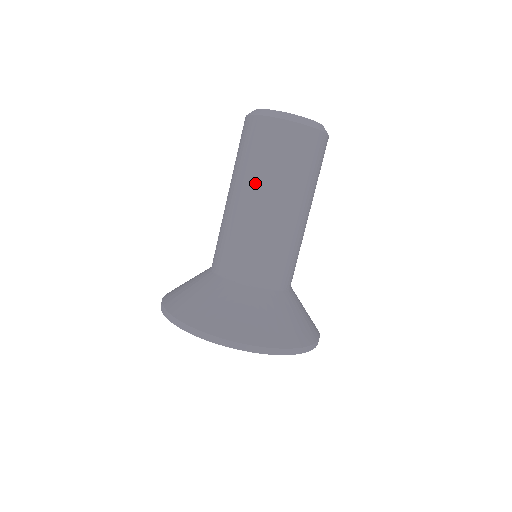
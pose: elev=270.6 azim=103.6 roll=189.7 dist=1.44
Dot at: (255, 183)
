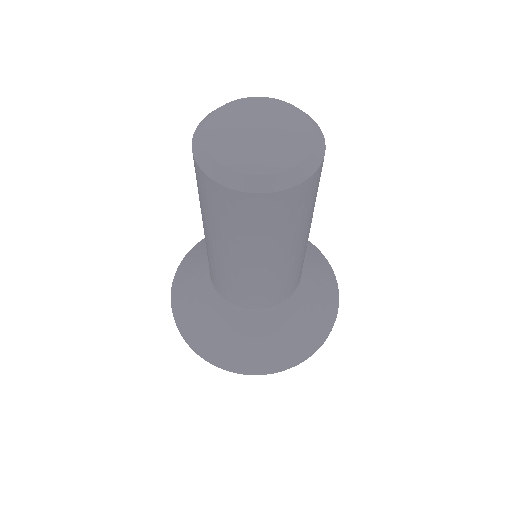
Dot at: (232, 246)
